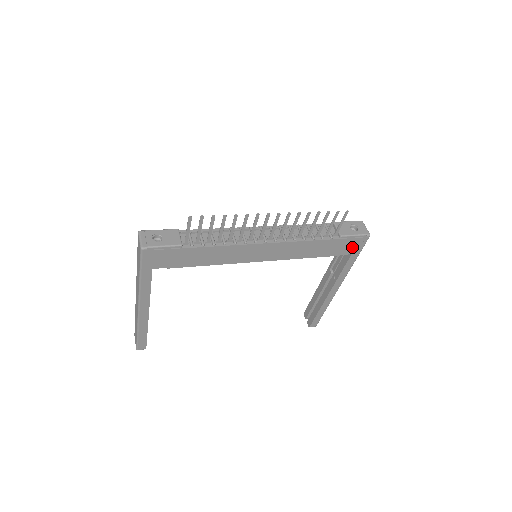
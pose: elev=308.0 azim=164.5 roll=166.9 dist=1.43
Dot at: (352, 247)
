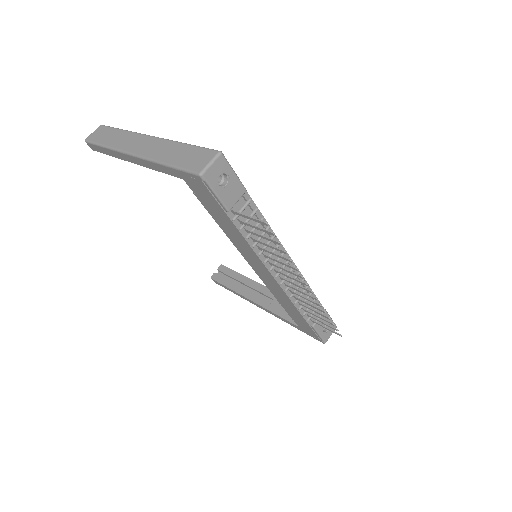
Dot at: (306, 330)
